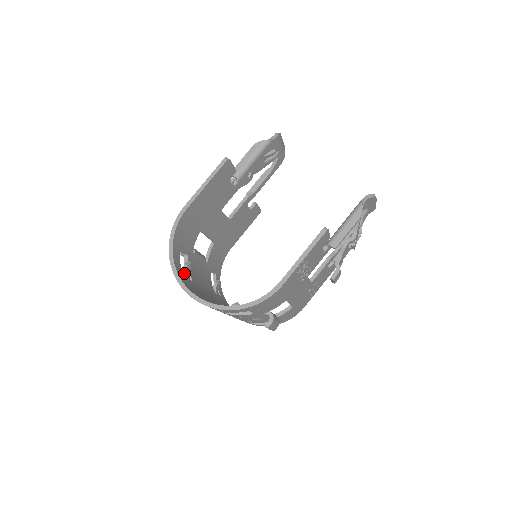
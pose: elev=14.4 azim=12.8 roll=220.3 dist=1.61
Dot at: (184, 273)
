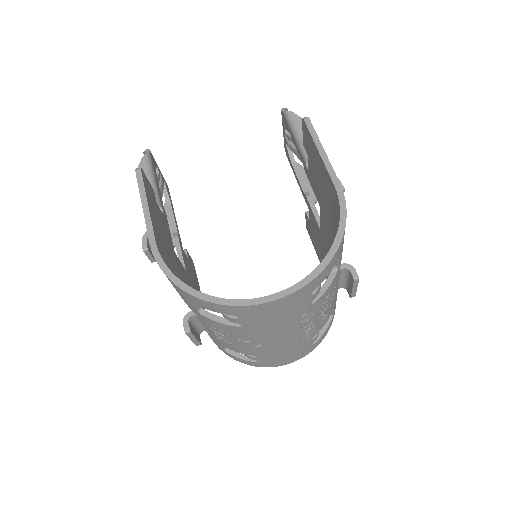
Dot at: occluded
